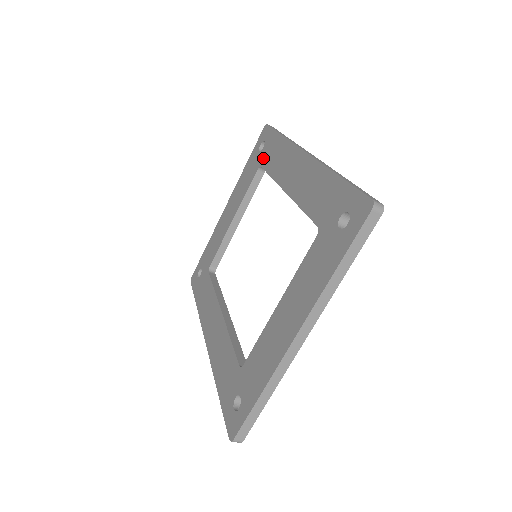
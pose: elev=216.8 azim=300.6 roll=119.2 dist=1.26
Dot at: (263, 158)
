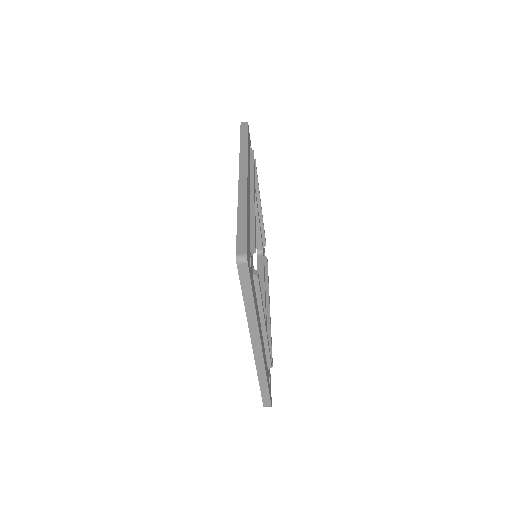
Dot at: occluded
